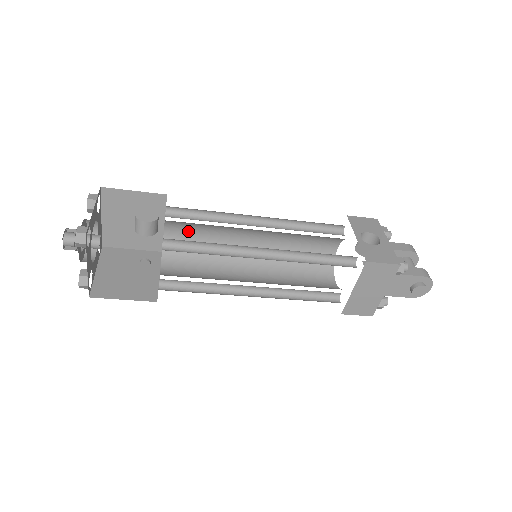
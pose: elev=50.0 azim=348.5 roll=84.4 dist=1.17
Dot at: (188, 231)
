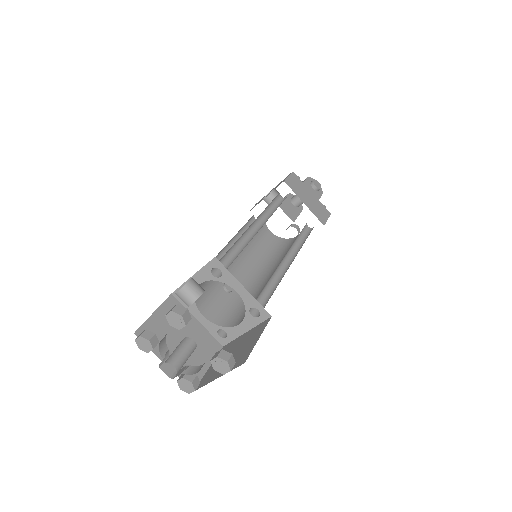
Dot at: (212, 300)
